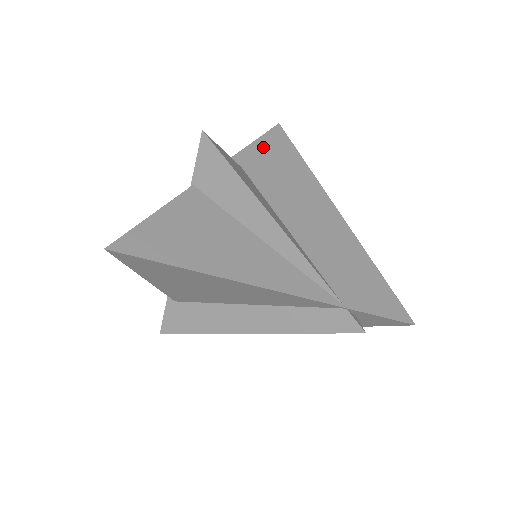
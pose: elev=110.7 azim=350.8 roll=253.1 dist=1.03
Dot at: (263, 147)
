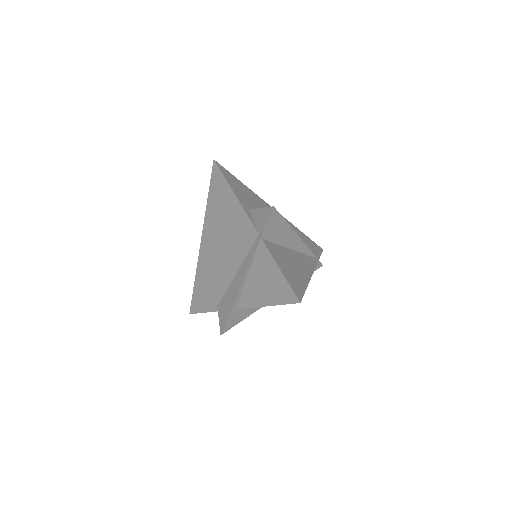
Dot at: (233, 186)
